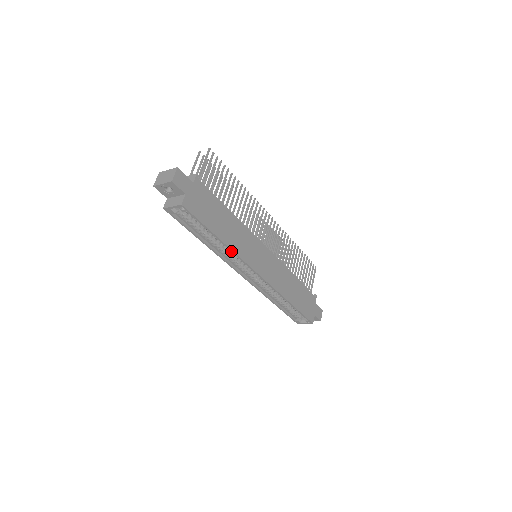
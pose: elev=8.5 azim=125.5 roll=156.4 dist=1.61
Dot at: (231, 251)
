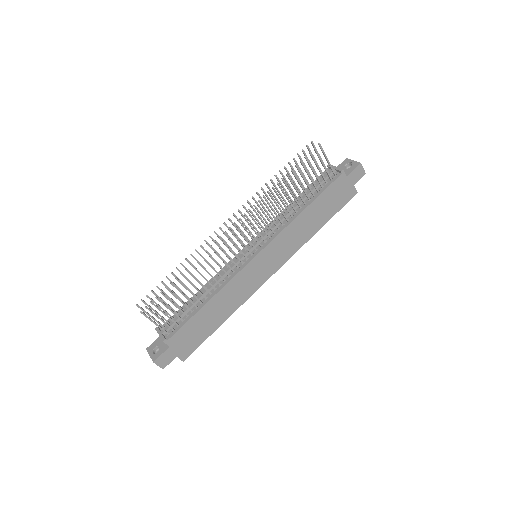
Dot at: (238, 307)
